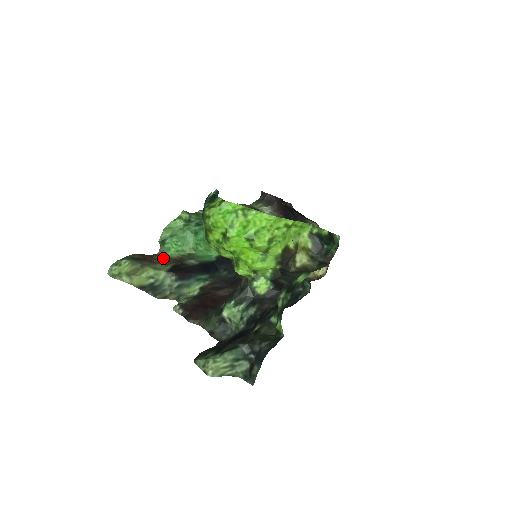
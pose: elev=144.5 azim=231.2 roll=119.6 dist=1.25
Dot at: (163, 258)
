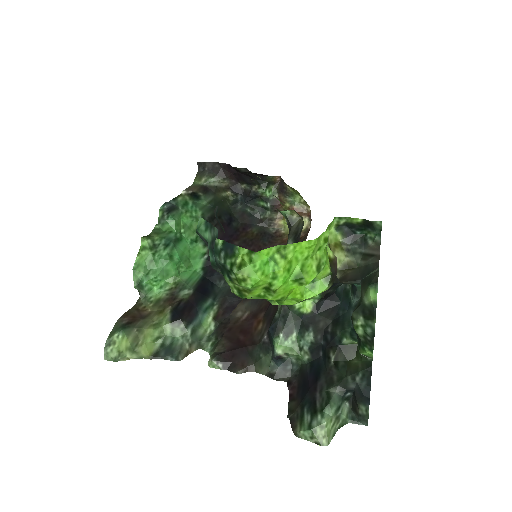
Dot at: (151, 304)
